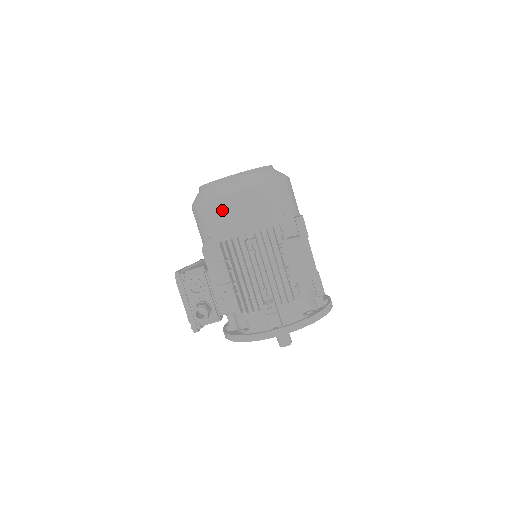
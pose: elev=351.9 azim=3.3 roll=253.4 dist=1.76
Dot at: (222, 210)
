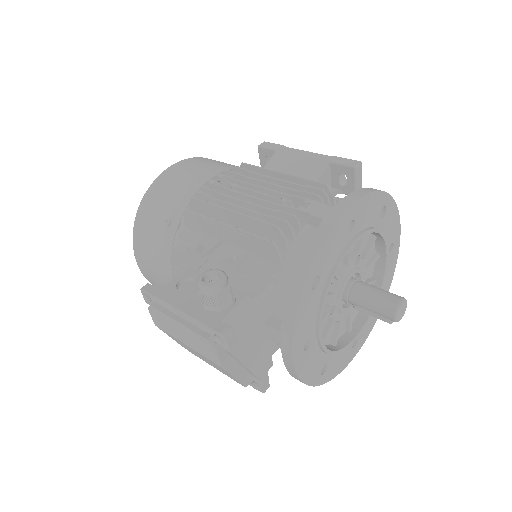
Dot at: (167, 183)
